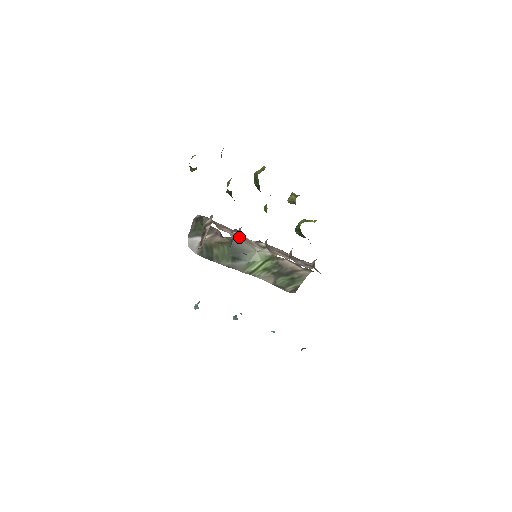
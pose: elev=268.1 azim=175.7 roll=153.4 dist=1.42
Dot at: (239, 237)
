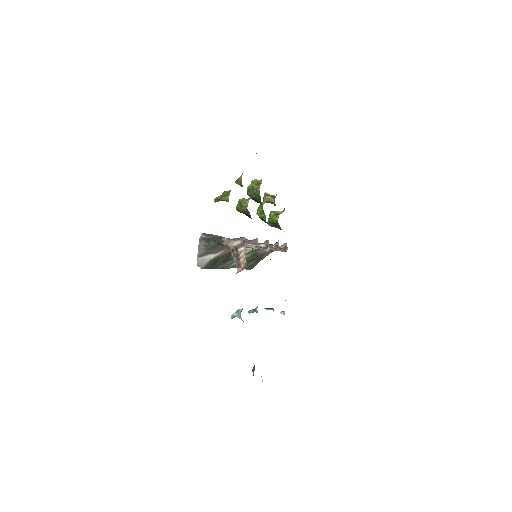
Dot at: occluded
